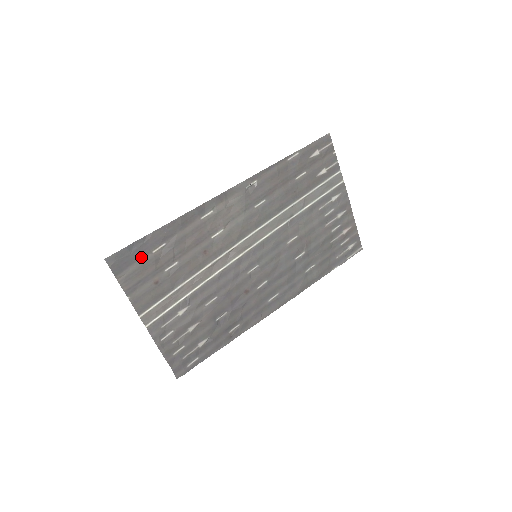
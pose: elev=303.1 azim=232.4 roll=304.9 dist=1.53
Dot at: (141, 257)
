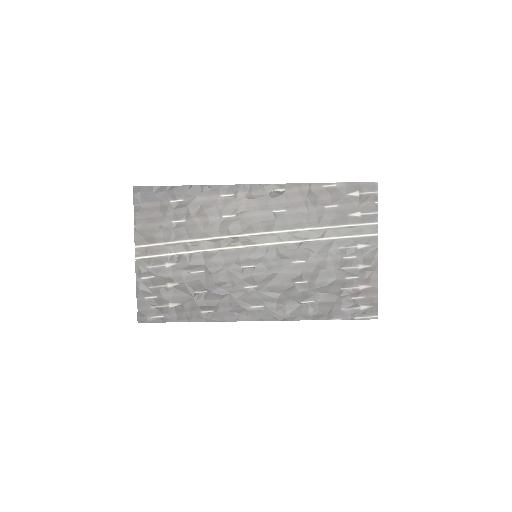
Dot at: (159, 200)
